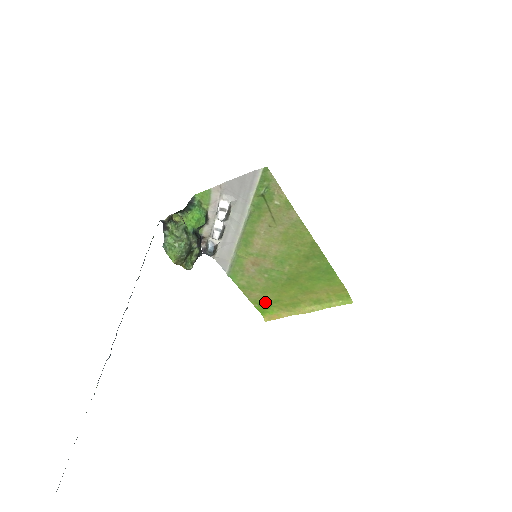
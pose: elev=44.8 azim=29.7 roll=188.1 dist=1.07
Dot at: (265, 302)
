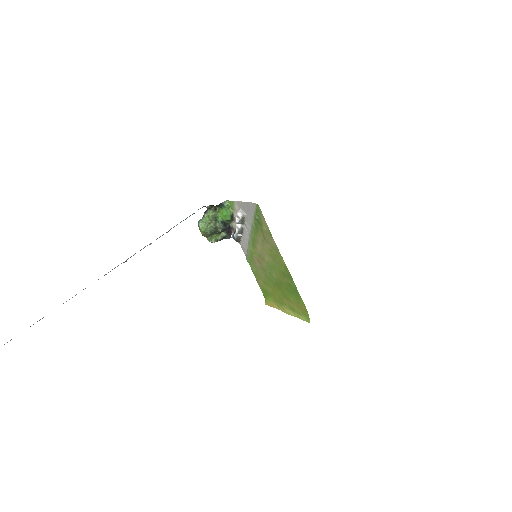
Dot at: (266, 291)
